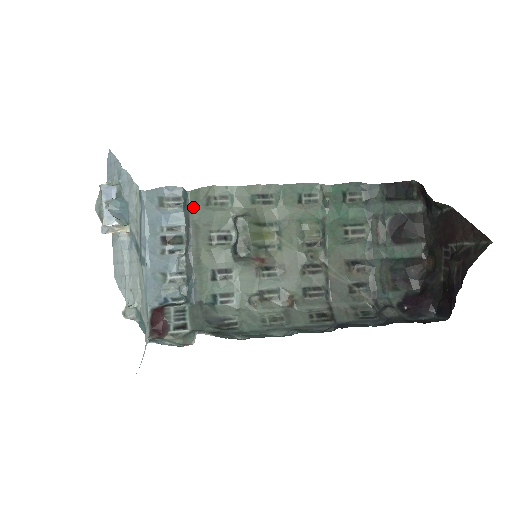
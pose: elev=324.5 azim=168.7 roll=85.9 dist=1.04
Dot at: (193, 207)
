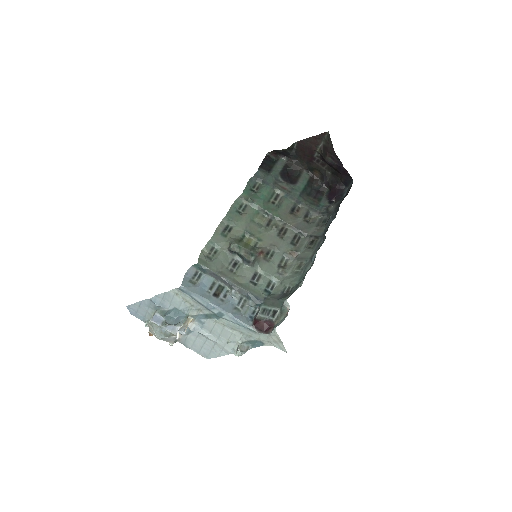
Dot at: (208, 266)
